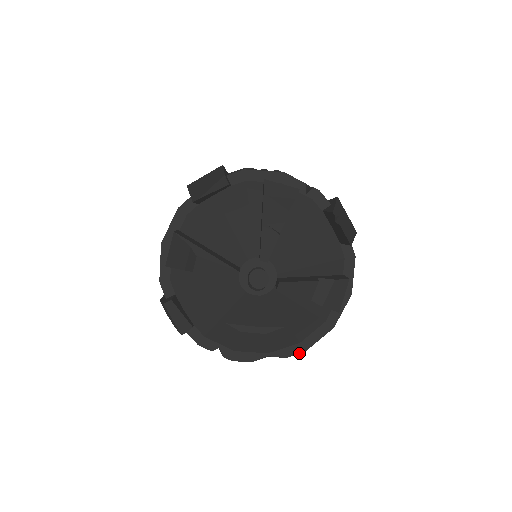
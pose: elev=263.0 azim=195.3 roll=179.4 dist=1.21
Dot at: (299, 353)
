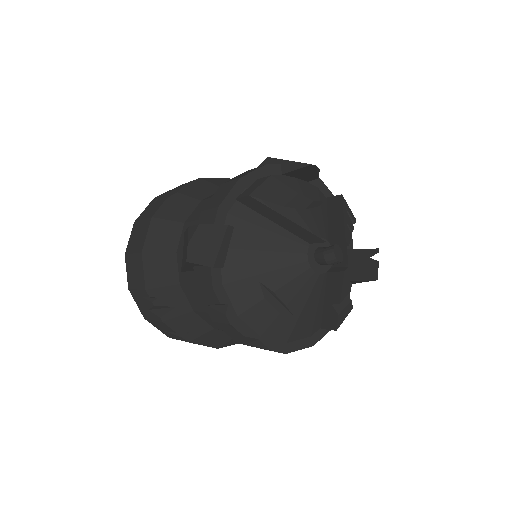
Dot at: (281, 352)
